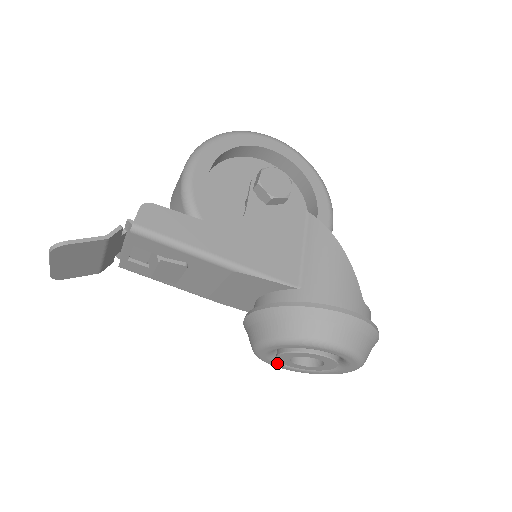
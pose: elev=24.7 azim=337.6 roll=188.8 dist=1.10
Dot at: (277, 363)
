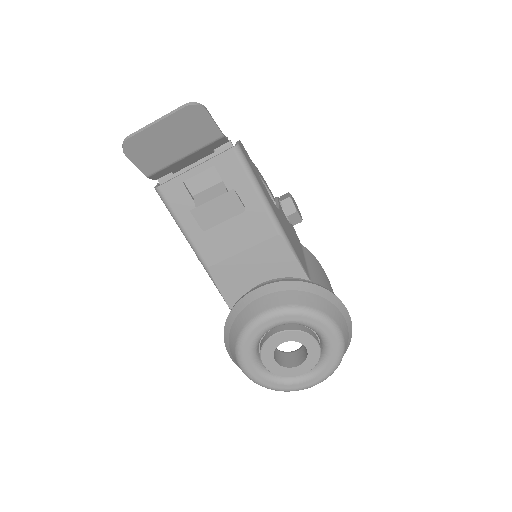
Dot at: (251, 356)
